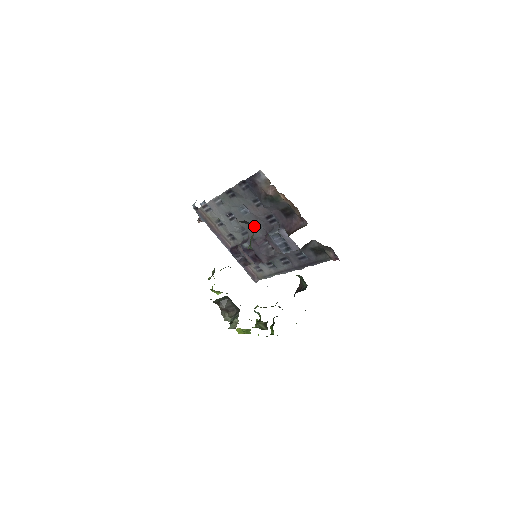
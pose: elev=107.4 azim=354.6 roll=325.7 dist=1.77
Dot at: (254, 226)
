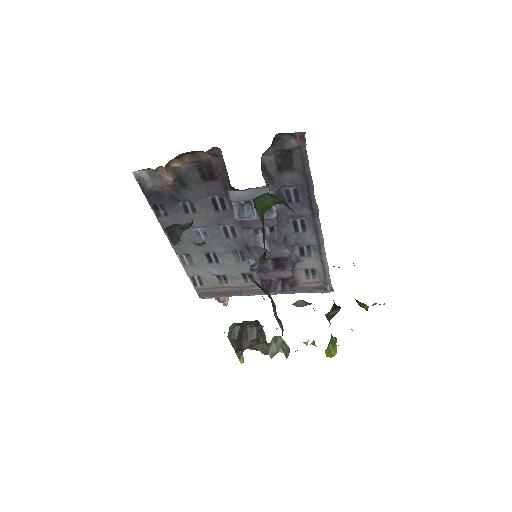
Dot at: (230, 235)
